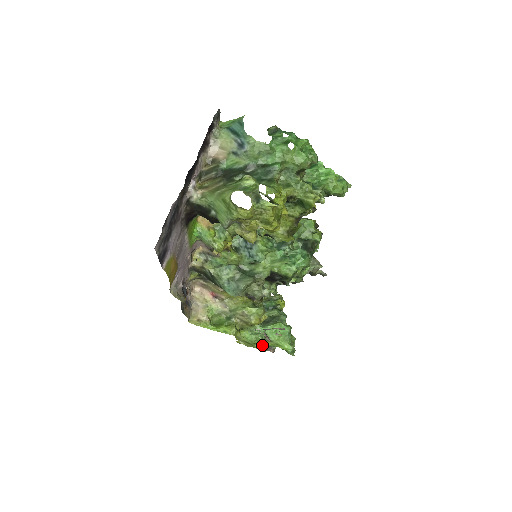
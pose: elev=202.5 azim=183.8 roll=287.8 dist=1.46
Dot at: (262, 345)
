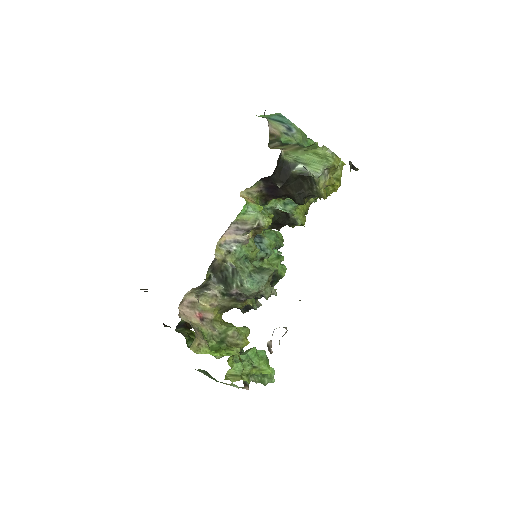
Dot at: (249, 374)
